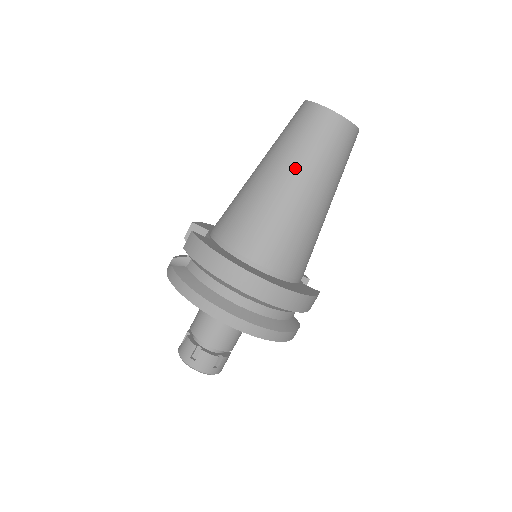
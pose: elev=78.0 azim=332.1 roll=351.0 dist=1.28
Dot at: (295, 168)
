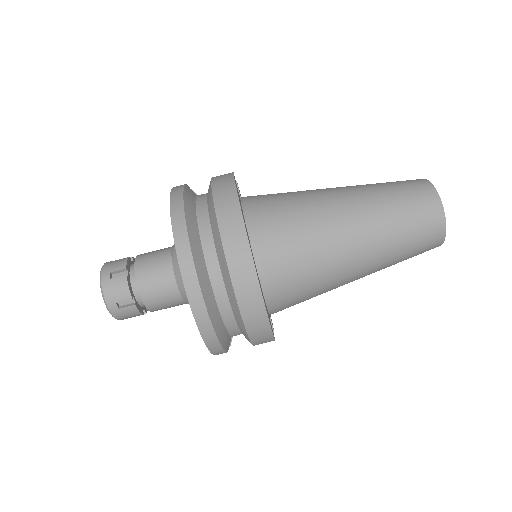
Dot at: (367, 206)
